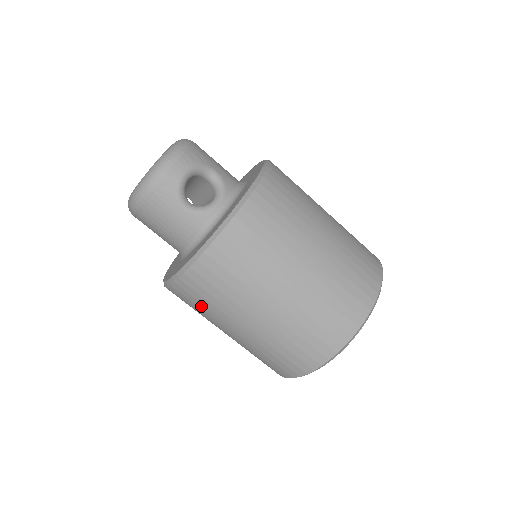
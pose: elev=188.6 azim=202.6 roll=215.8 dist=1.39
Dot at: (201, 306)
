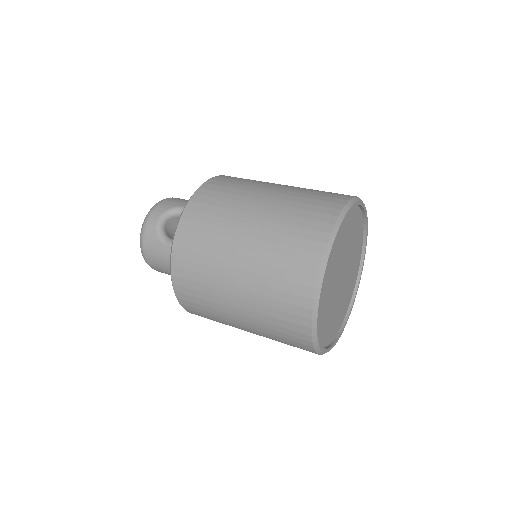
Dot at: (208, 314)
